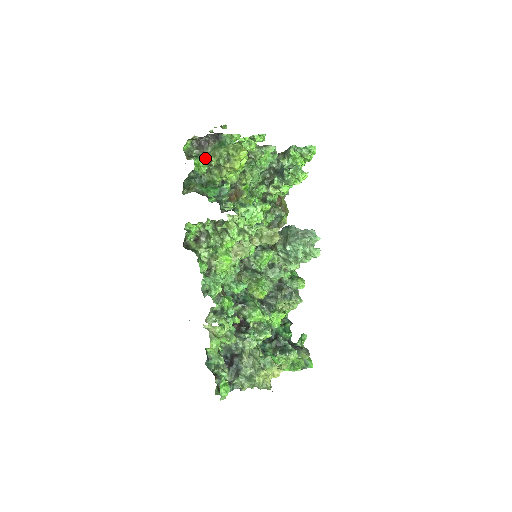
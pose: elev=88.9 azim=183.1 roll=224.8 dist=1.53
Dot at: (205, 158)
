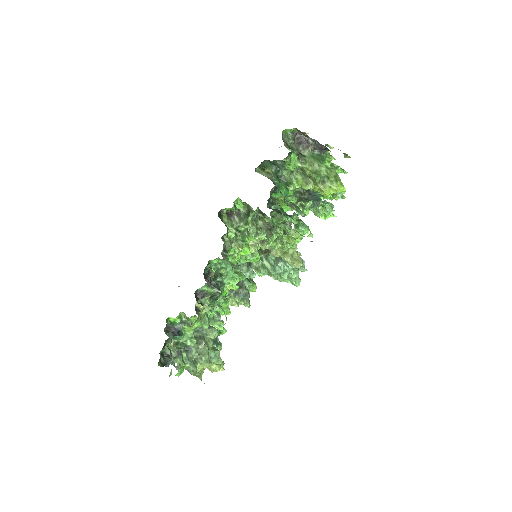
Dot at: (300, 158)
